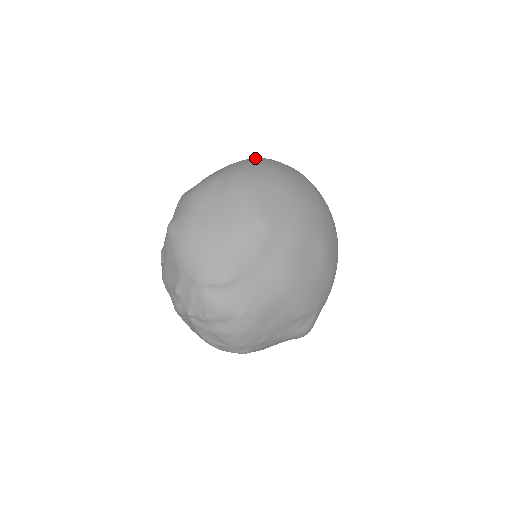
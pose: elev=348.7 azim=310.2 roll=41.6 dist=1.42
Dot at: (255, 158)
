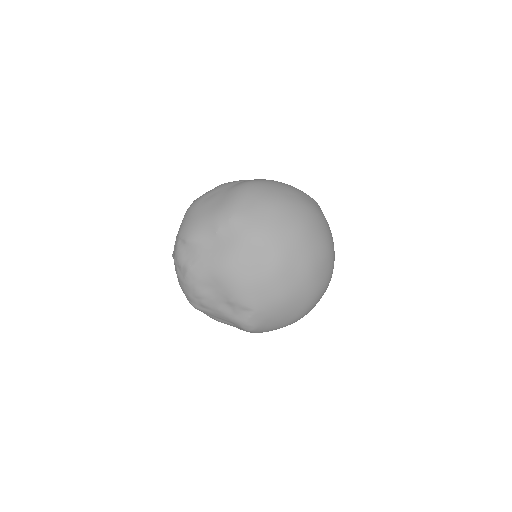
Dot at: (284, 183)
